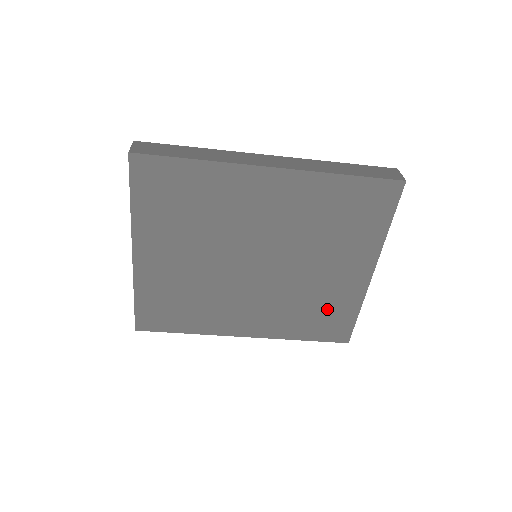
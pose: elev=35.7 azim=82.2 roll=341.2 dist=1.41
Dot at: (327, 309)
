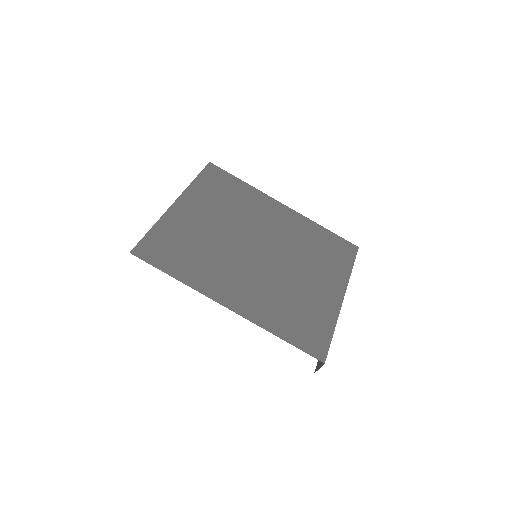
Dot at: (307, 314)
